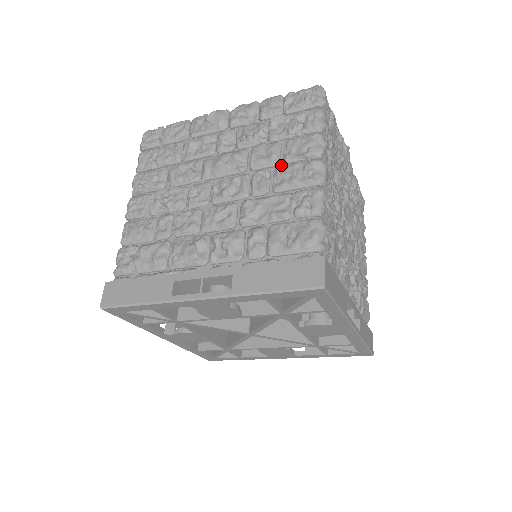
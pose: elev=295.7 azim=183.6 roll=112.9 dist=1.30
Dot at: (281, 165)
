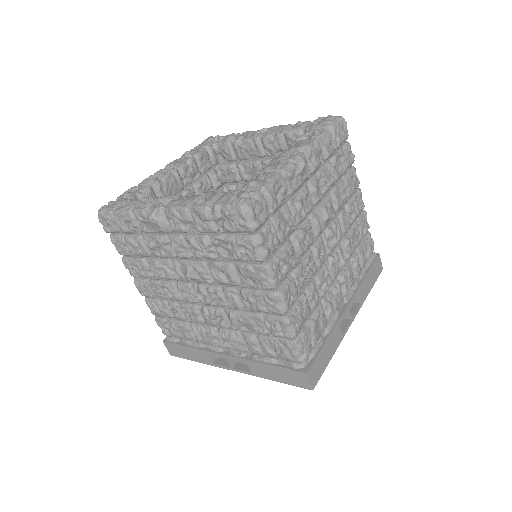
Dot at: (243, 285)
